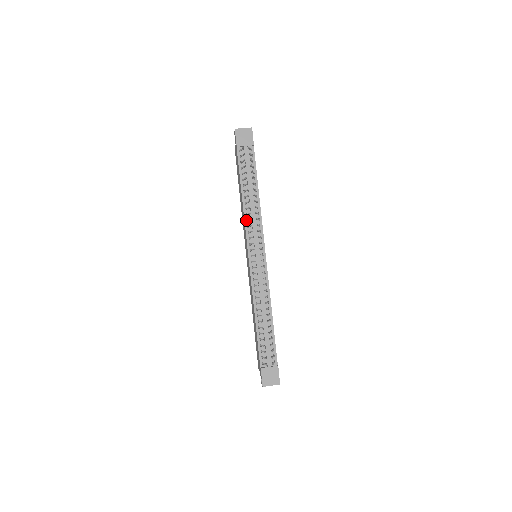
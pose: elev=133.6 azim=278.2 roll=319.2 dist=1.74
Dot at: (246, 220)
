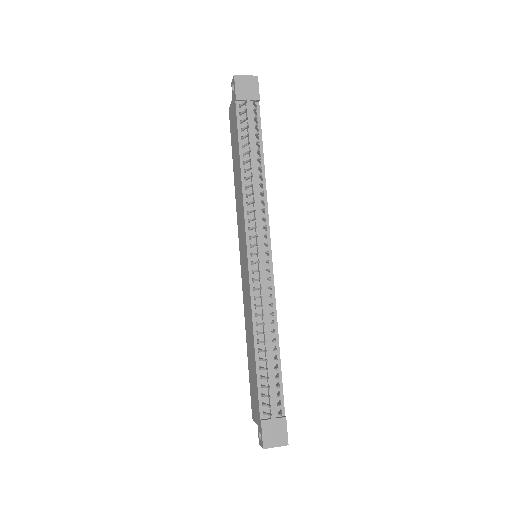
Dot at: (245, 203)
